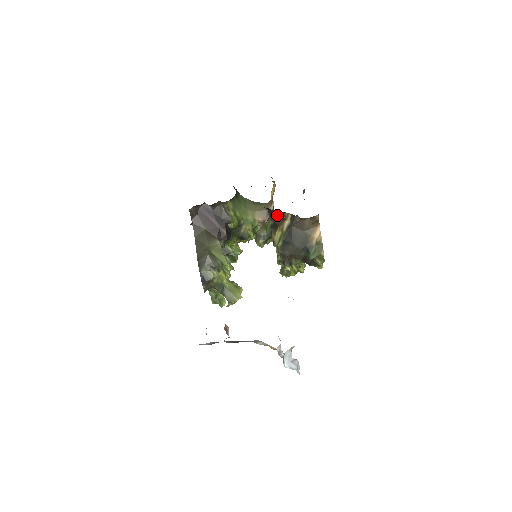
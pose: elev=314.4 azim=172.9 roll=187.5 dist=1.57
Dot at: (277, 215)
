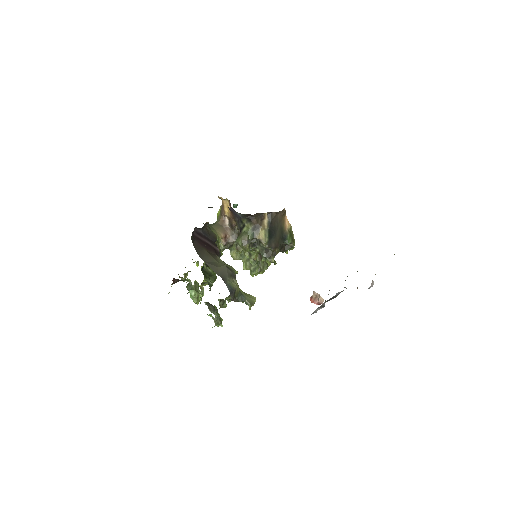
Dot at: (256, 218)
